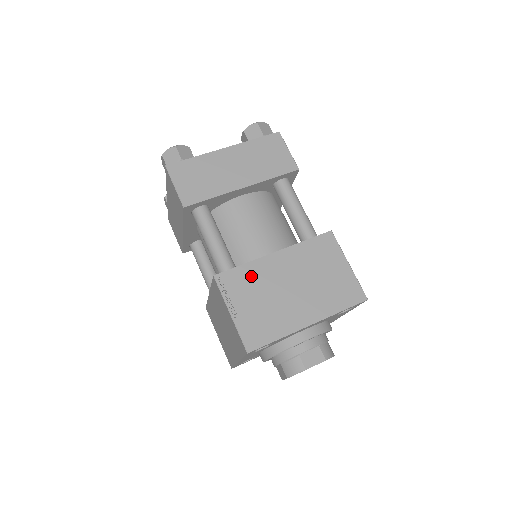
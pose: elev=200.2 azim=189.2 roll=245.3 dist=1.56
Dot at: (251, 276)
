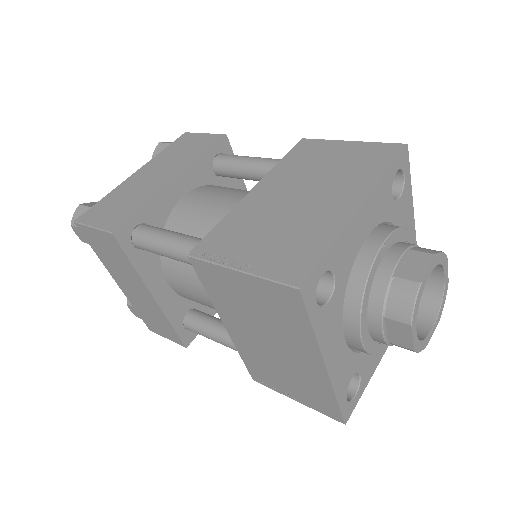
Dot at: (238, 224)
